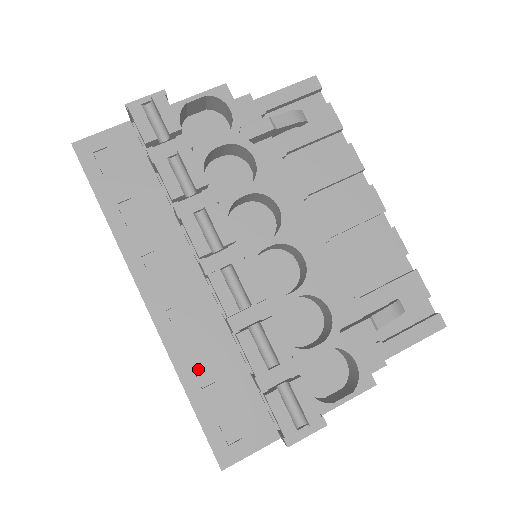
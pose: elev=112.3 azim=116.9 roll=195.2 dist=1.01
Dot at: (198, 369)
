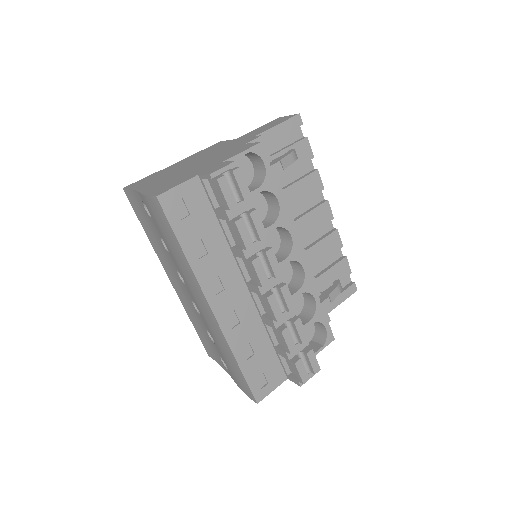
Dot at: (244, 348)
